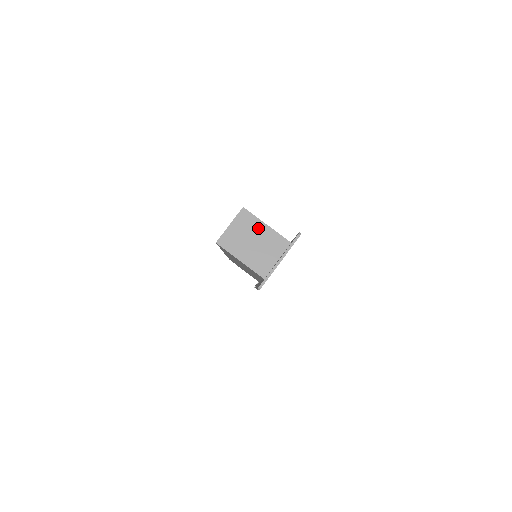
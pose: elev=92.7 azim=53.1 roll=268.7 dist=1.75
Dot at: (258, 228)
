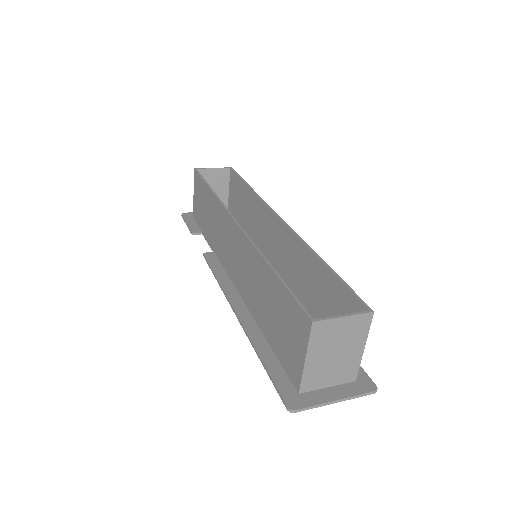
Dot at: (356, 344)
